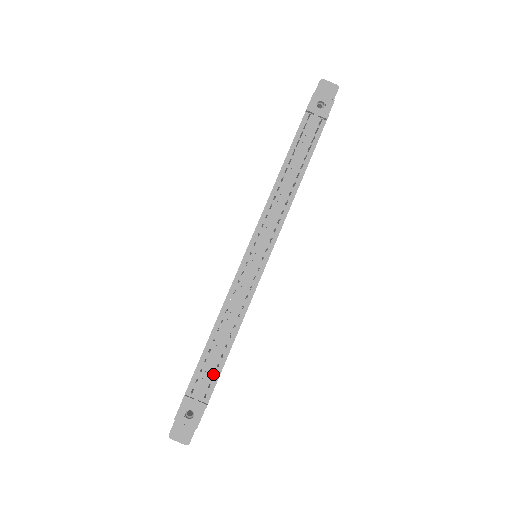
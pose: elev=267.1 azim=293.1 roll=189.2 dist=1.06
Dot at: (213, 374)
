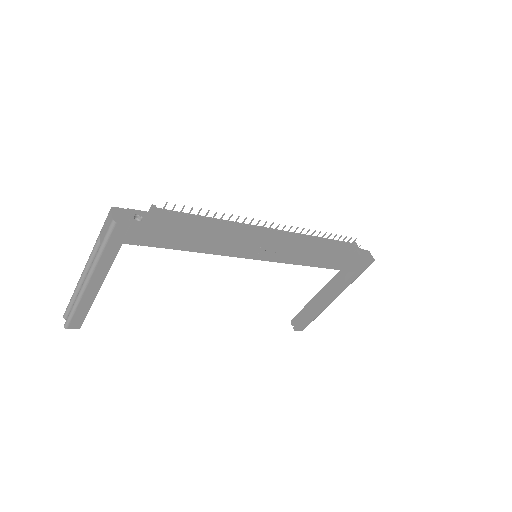
Dot at: (183, 222)
